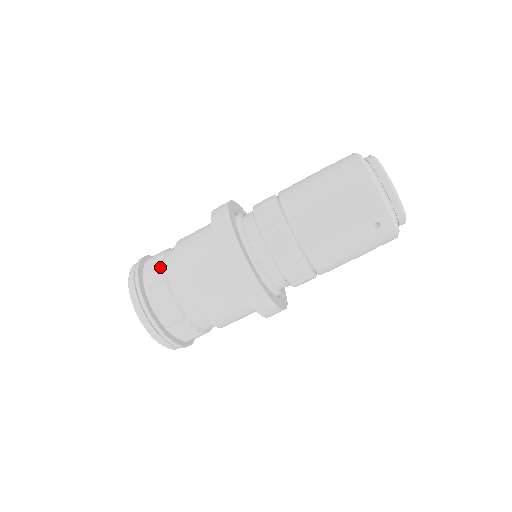
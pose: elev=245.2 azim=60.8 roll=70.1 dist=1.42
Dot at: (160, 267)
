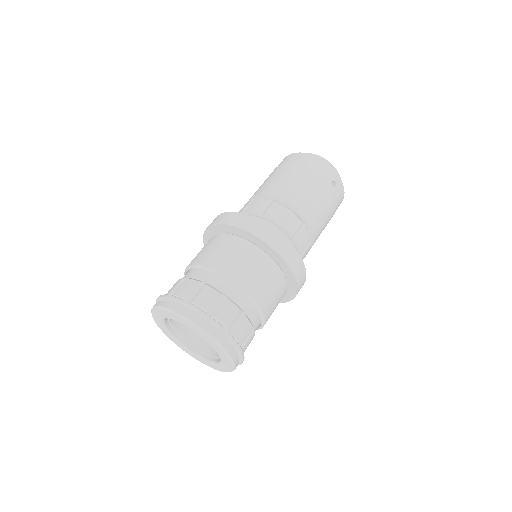
Dot at: (192, 280)
